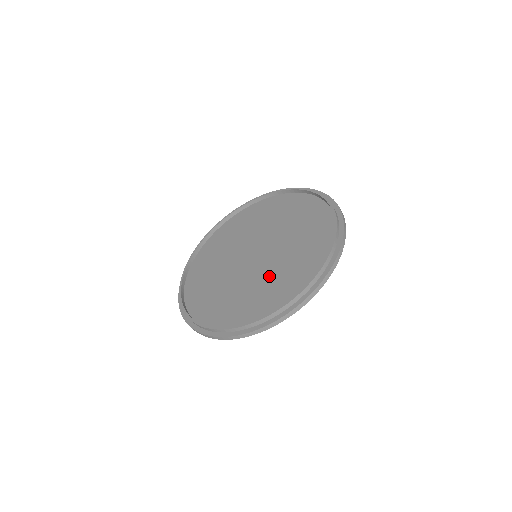
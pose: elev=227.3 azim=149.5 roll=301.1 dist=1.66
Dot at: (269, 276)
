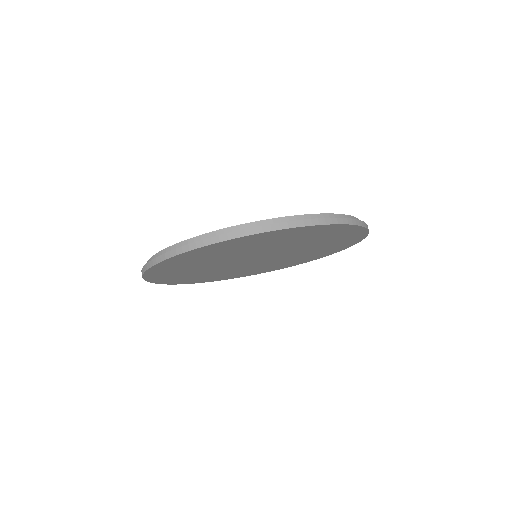
Dot at: occluded
